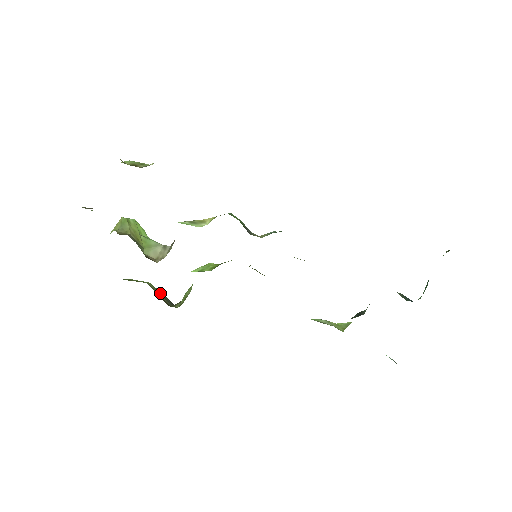
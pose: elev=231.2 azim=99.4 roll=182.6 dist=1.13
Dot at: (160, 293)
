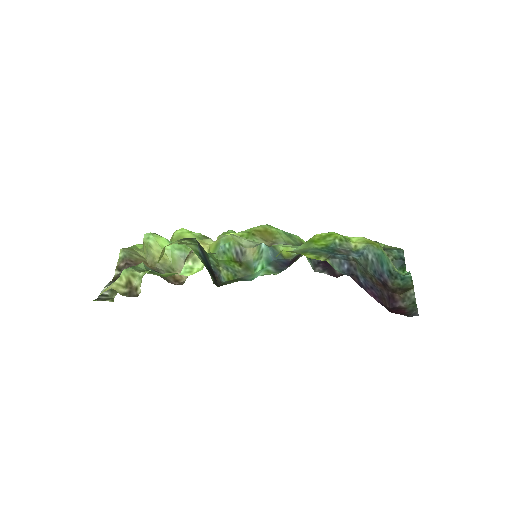
Dot at: occluded
